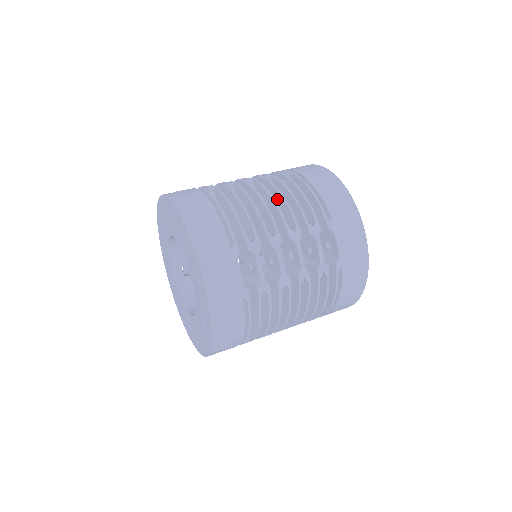
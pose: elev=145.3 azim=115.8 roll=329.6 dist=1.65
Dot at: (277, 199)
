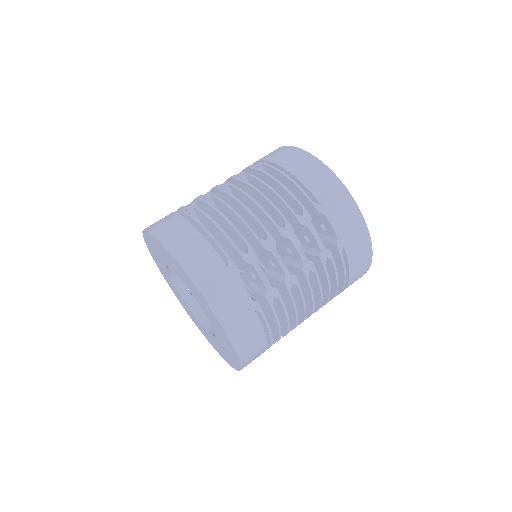
Dot at: (258, 198)
